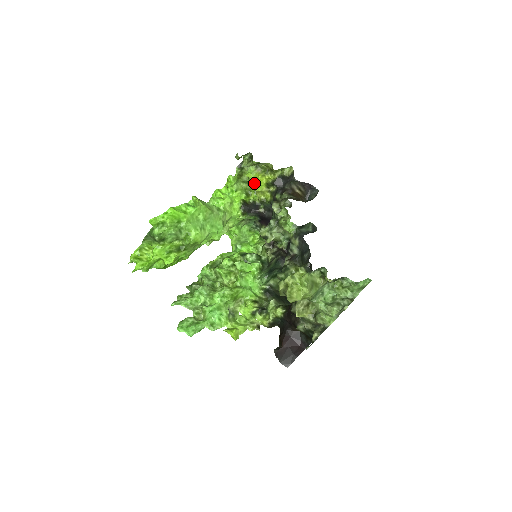
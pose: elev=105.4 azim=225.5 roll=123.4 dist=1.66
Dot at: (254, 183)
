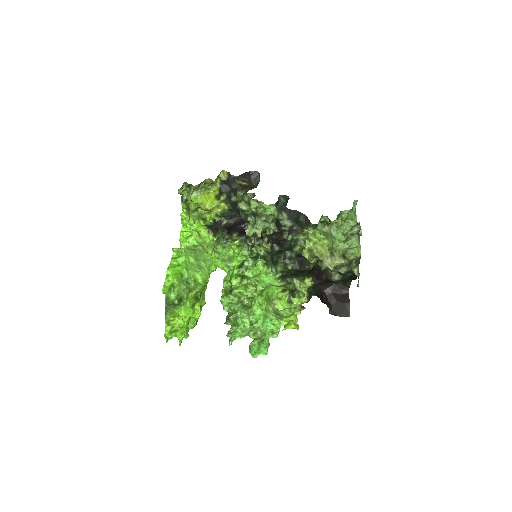
Dot at: (205, 204)
